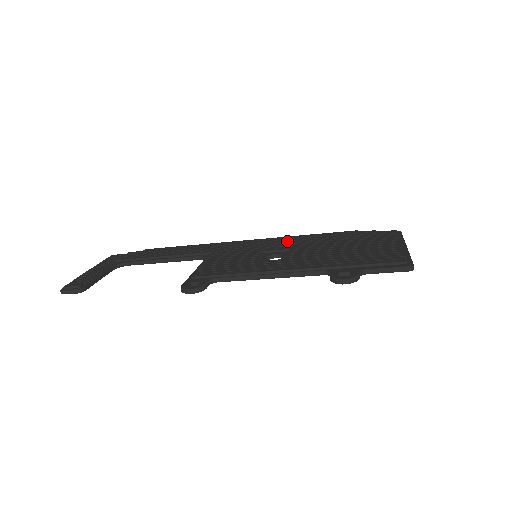
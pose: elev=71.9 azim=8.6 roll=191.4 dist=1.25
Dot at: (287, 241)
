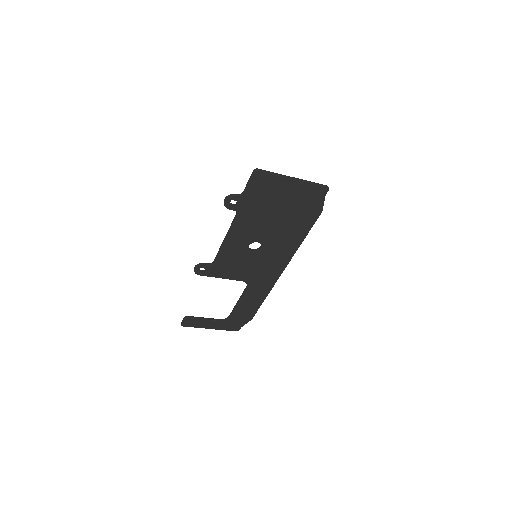
Dot at: occluded
